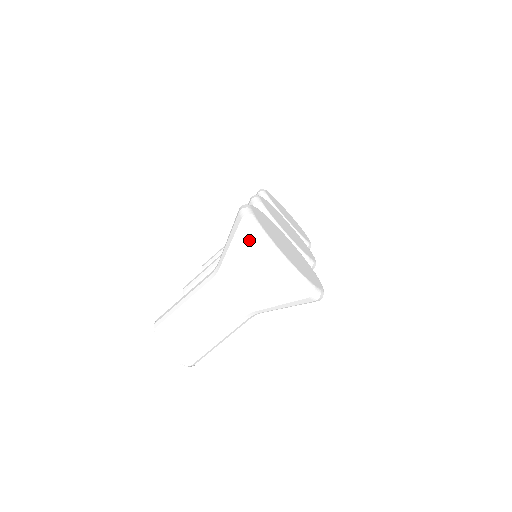
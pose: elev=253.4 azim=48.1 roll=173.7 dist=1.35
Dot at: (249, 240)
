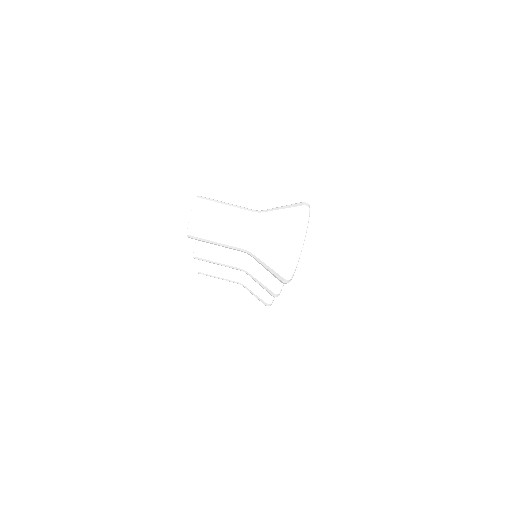
Dot at: (299, 209)
